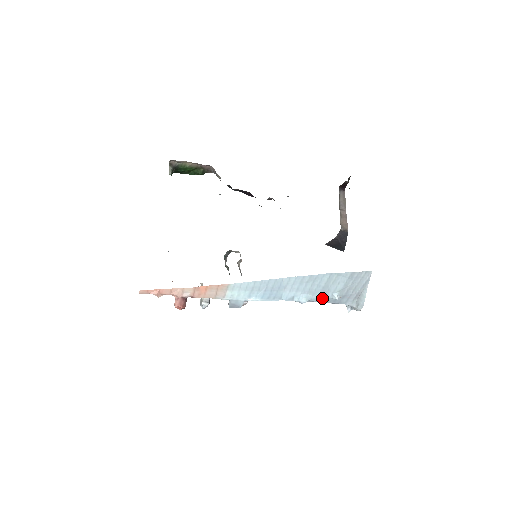
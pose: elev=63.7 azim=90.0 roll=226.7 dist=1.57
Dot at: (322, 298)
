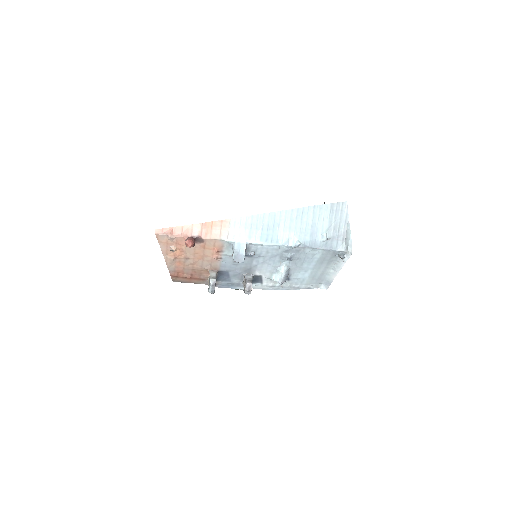
Dot at: (314, 242)
